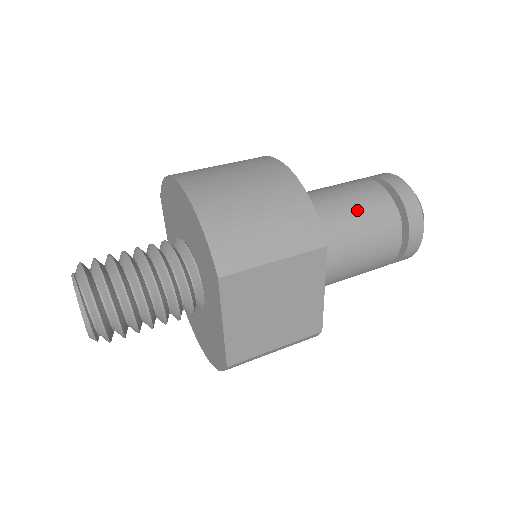
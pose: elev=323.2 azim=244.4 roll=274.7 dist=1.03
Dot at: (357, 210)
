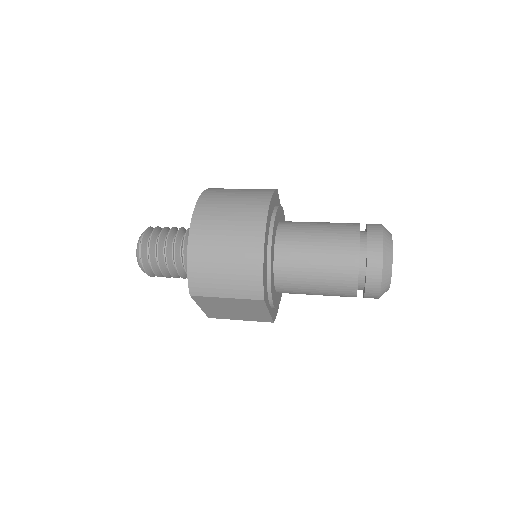
Dot at: (323, 267)
